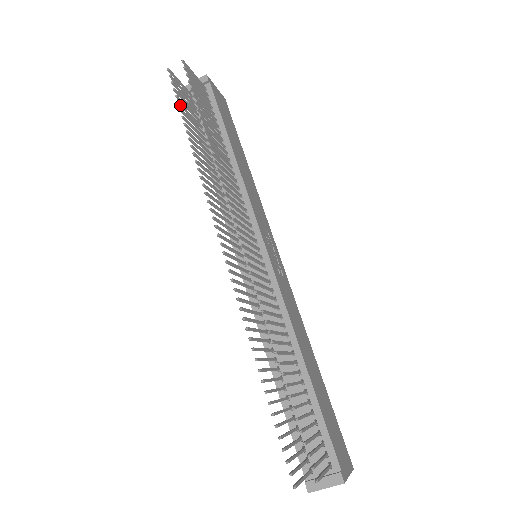
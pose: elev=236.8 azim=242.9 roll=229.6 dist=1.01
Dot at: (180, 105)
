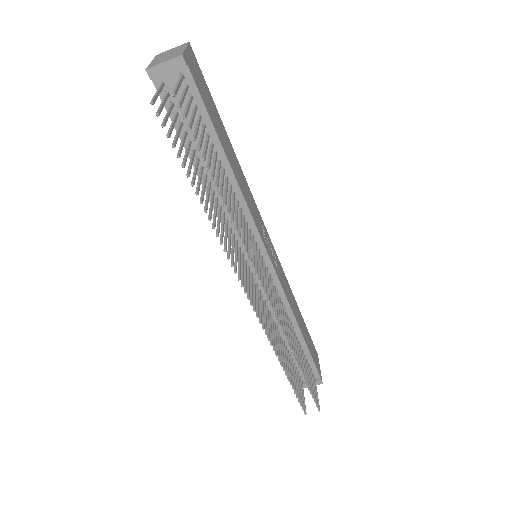
Dot at: (179, 156)
